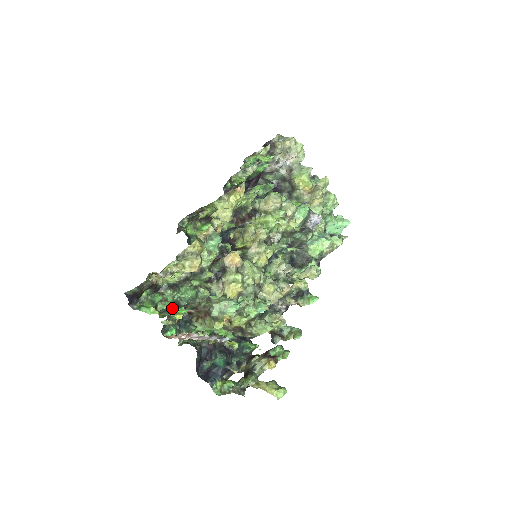
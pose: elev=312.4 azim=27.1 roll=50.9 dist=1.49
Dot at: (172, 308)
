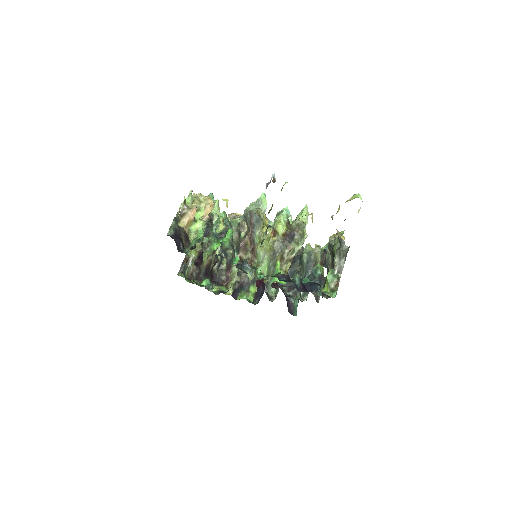
Dot at: occluded
